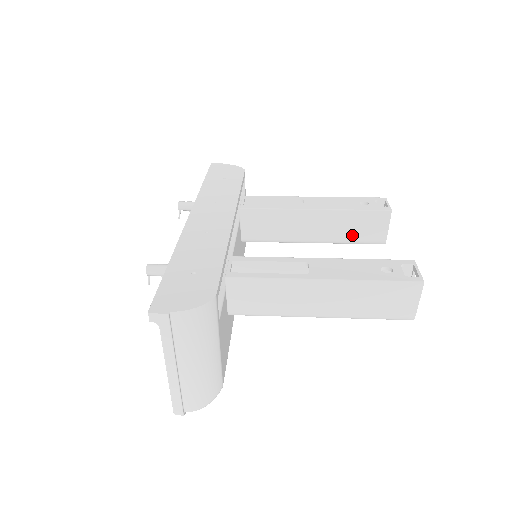
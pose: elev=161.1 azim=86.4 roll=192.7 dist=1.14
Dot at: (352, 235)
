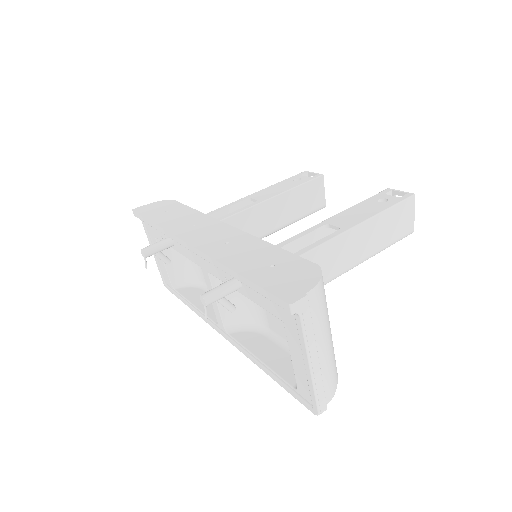
Dot at: (302, 210)
